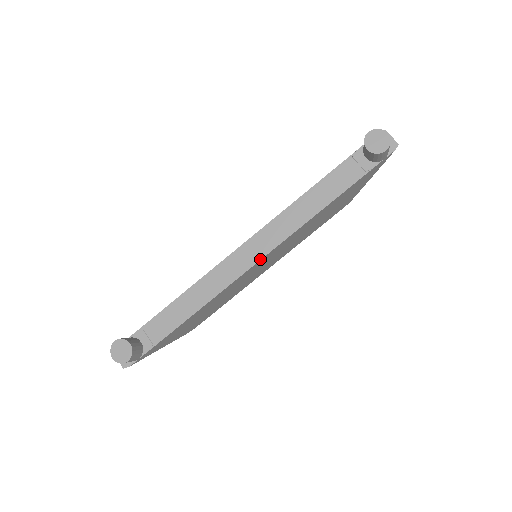
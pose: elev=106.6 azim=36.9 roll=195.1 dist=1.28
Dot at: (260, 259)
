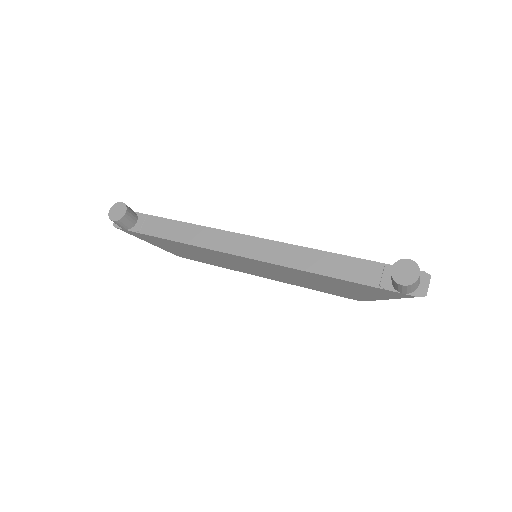
Dot at: (248, 257)
